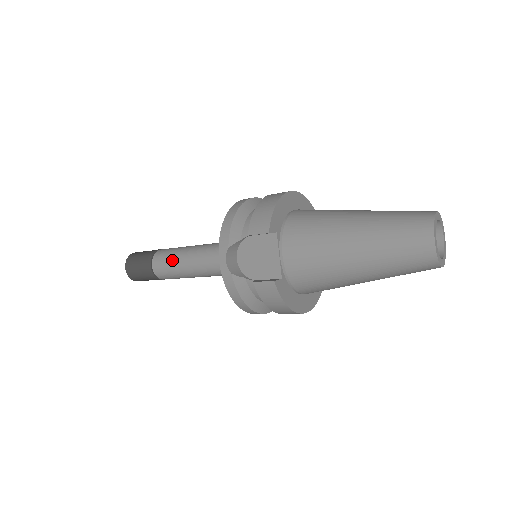
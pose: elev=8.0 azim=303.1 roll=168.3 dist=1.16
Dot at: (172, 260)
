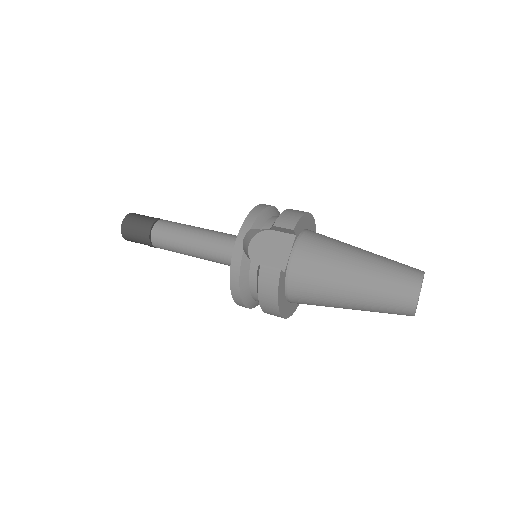
Dot at: (176, 230)
